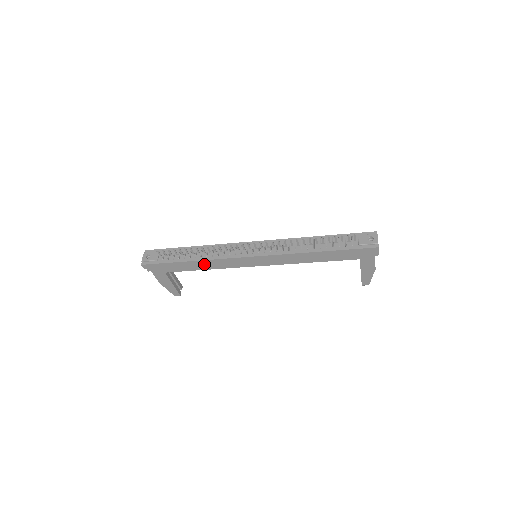
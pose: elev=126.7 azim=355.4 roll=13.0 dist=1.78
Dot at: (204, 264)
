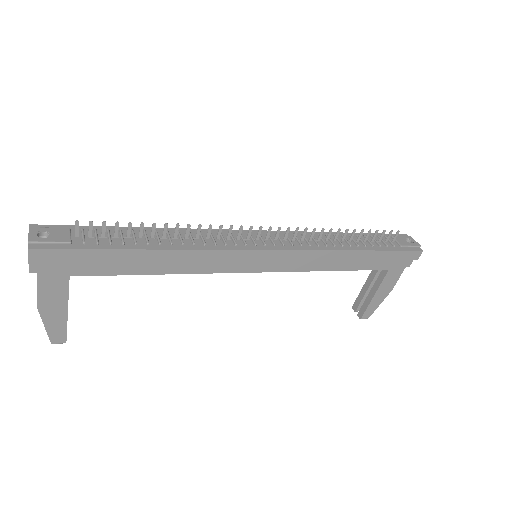
Dot at: (174, 260)
